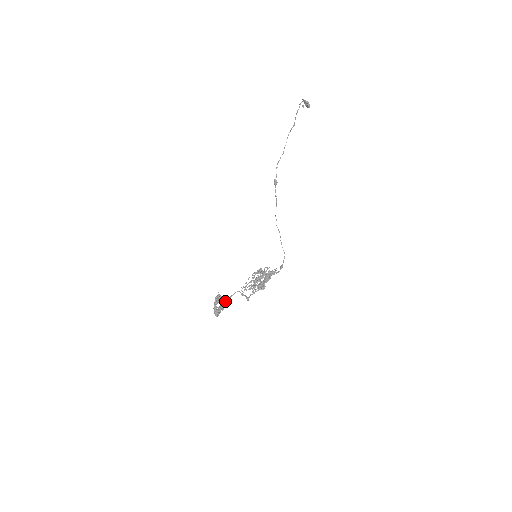
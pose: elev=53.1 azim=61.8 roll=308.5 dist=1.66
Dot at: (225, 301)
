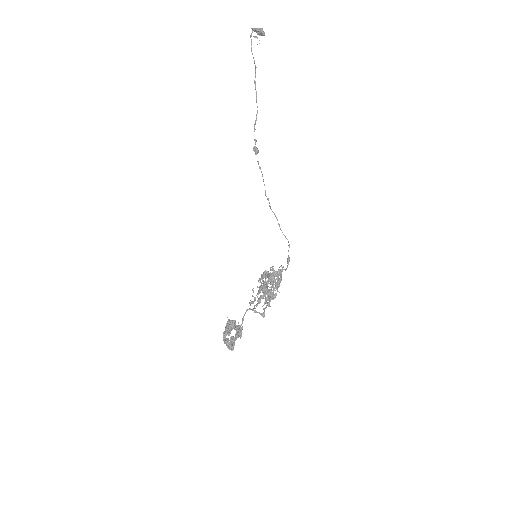
Dot at: (239, 326)
